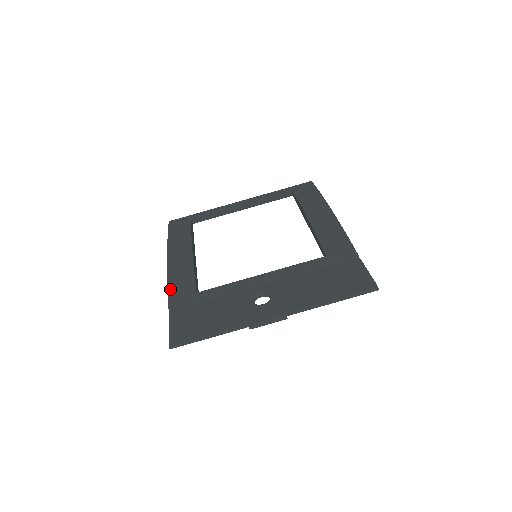
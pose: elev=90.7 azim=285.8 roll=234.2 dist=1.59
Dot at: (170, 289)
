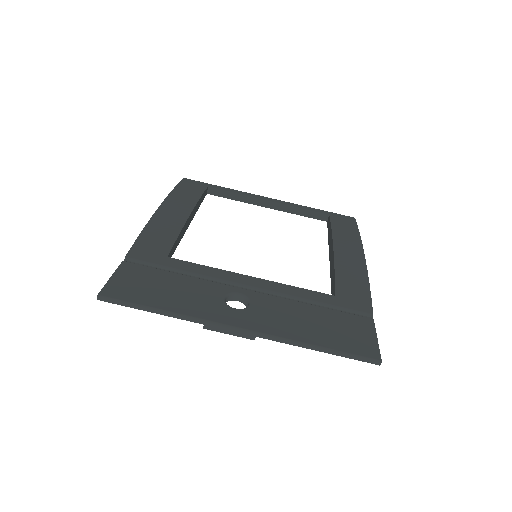
Dot at: (141, 238)
